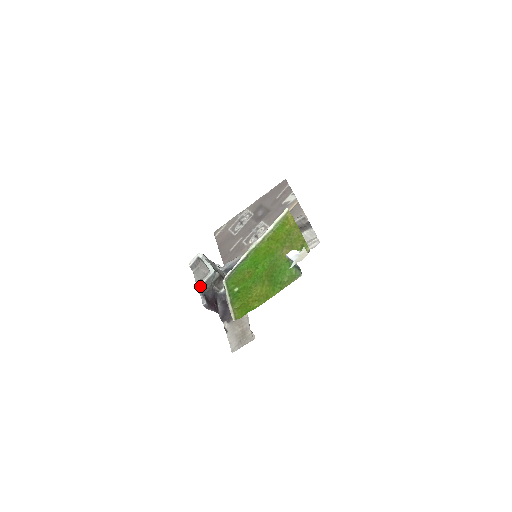
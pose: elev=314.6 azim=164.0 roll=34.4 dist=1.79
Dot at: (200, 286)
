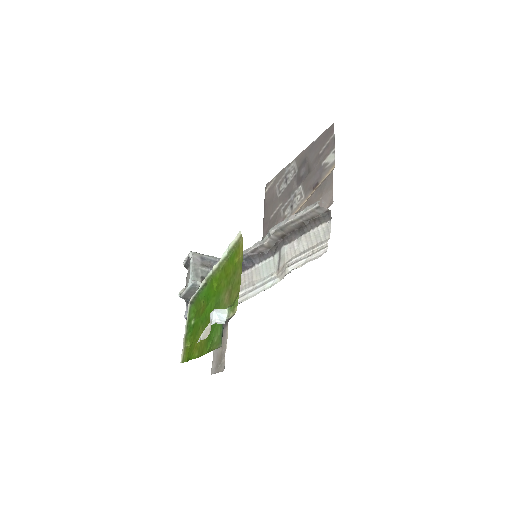
Dot at: occluded
